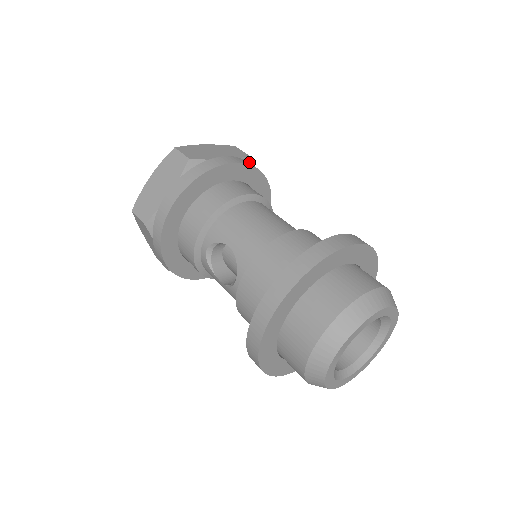
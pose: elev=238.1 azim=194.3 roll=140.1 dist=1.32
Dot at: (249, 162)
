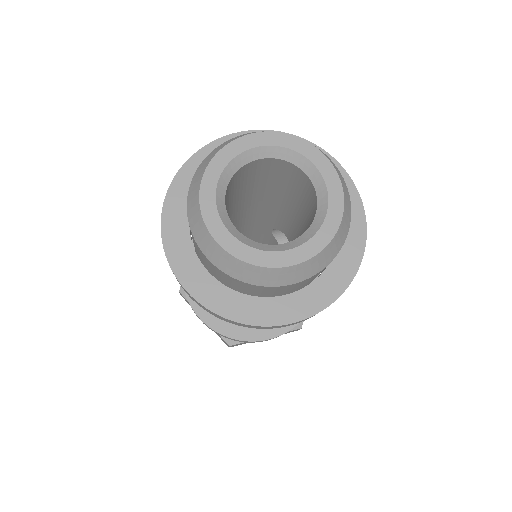
Dot at: occluded
